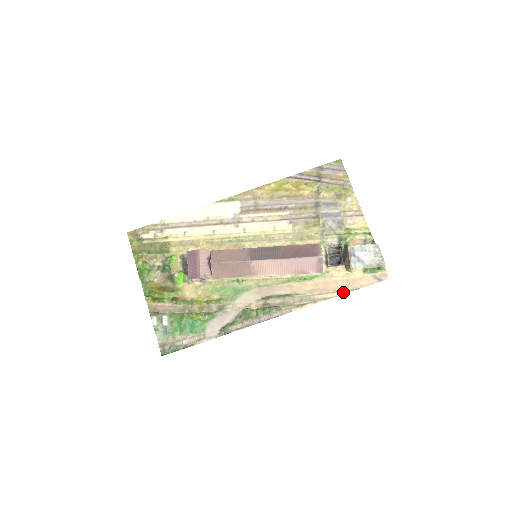
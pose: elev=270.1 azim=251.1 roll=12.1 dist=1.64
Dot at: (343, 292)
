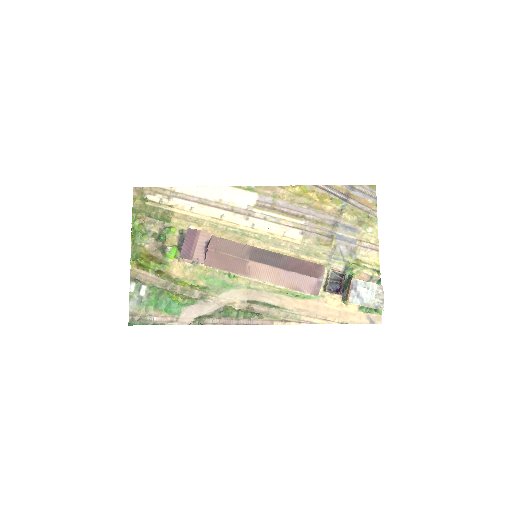
Dot at: (331, 322)
